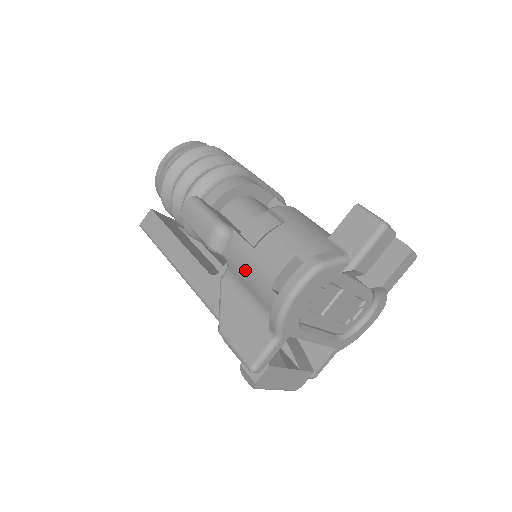
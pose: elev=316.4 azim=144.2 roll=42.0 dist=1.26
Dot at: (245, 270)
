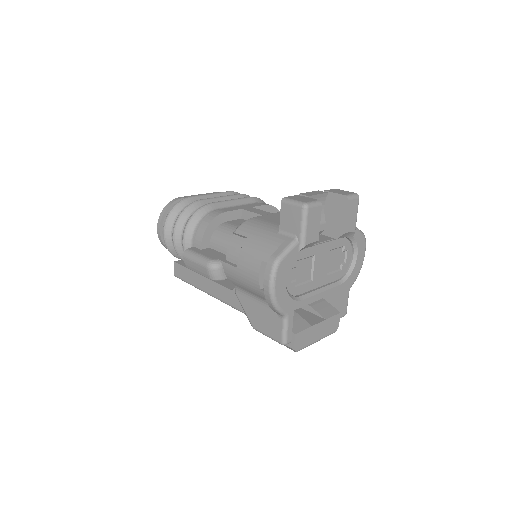
Dot at: (242, 283)
